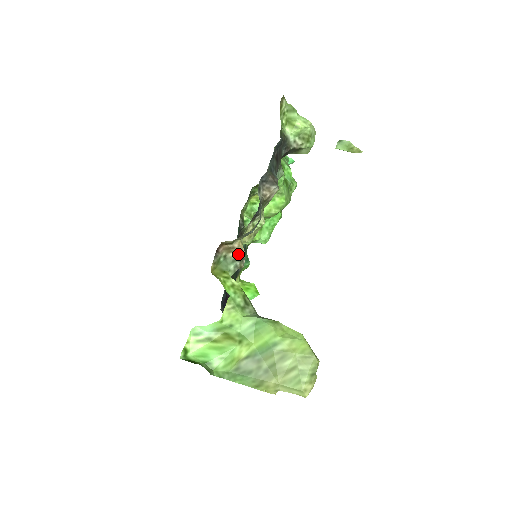
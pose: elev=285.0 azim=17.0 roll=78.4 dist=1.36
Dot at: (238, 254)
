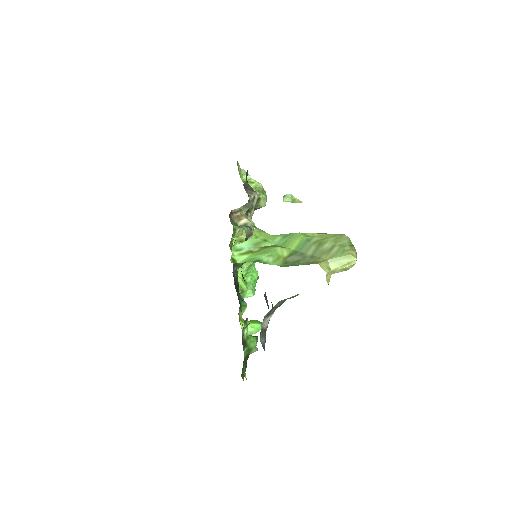
Dot at: (246, 221)
